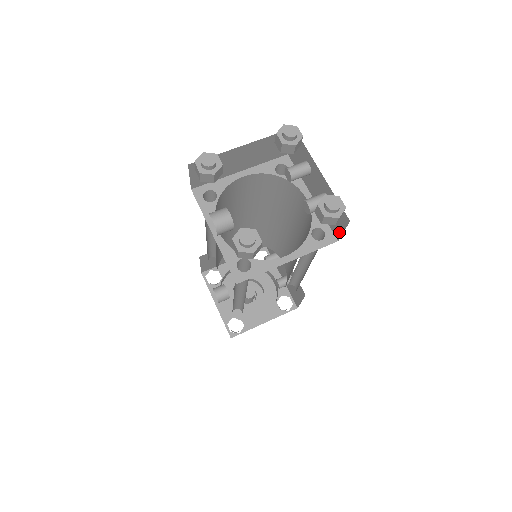
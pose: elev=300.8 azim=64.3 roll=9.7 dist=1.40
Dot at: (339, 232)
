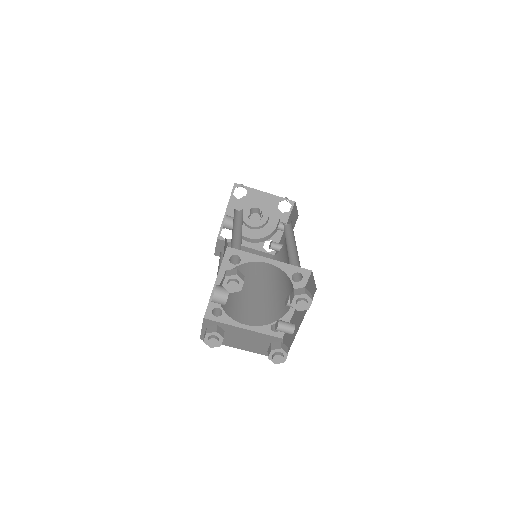
Dot at: (284, 342)
